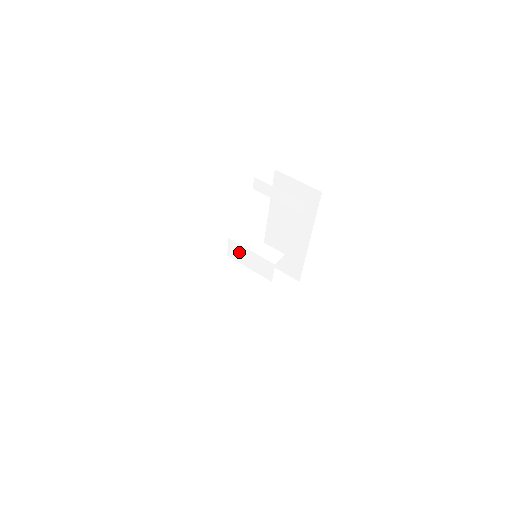
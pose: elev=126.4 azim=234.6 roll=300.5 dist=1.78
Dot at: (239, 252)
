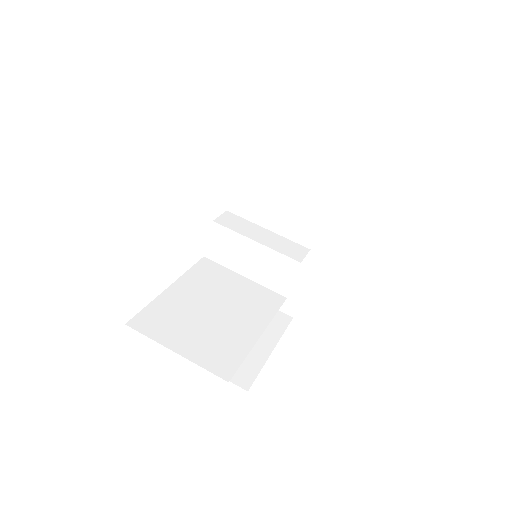
Dot at: (230, 246)
